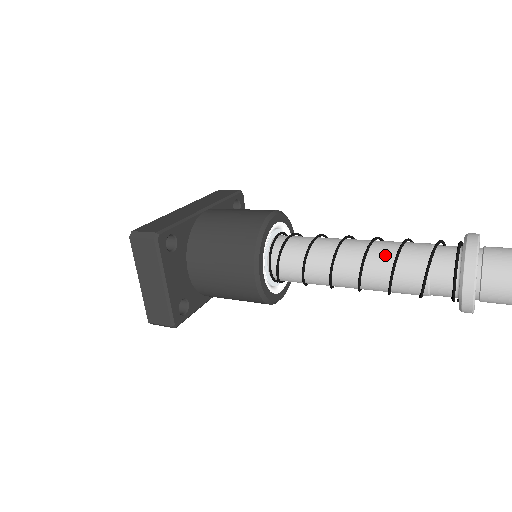
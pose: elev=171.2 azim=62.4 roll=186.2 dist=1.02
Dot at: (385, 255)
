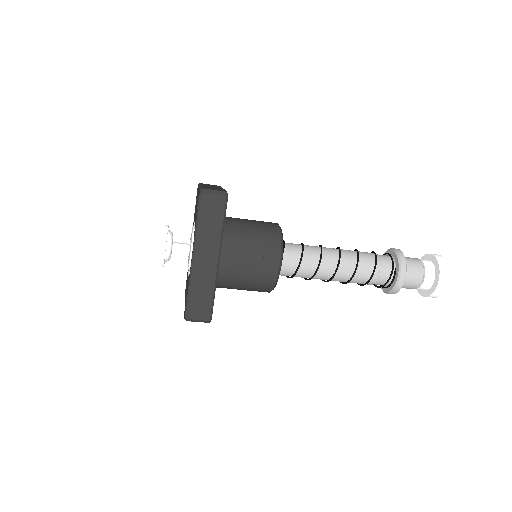
Dot at: occluded
